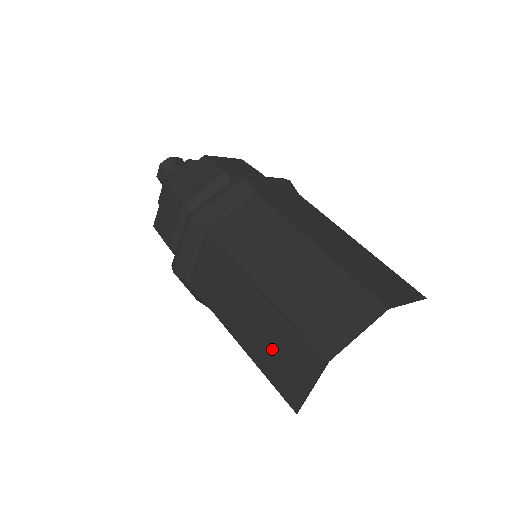
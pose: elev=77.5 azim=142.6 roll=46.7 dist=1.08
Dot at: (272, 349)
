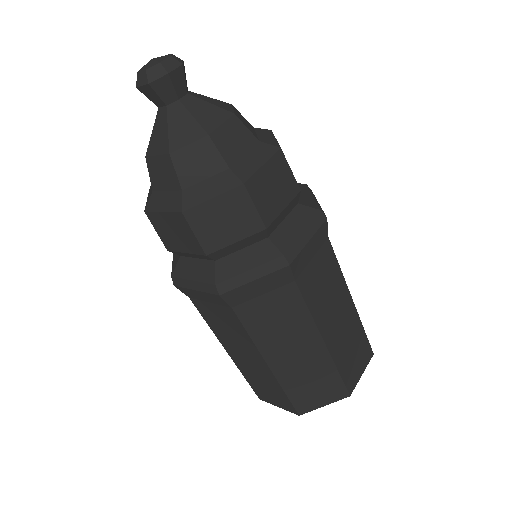
Dot at: (259, 381)
